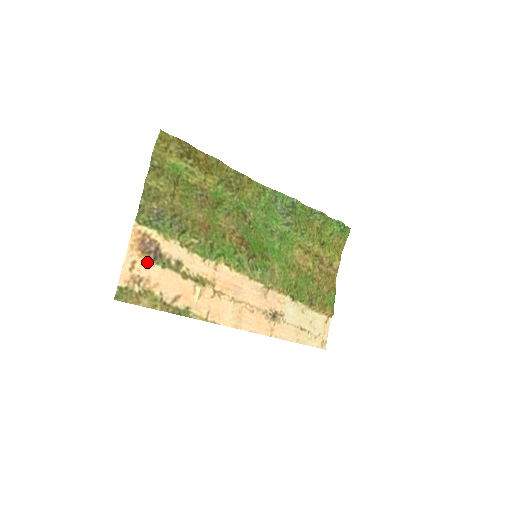
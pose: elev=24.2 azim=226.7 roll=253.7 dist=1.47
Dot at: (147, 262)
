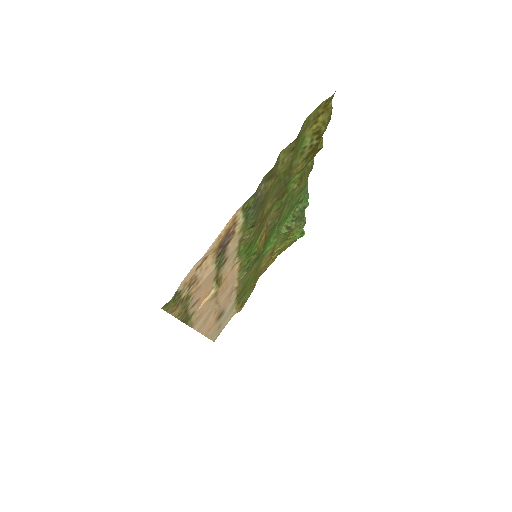
Dot at: (212, 259)
